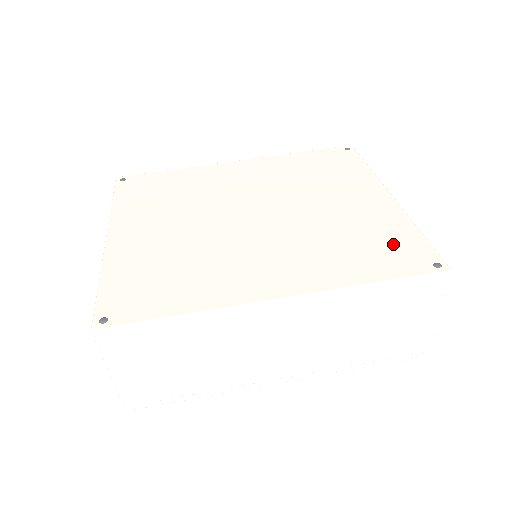
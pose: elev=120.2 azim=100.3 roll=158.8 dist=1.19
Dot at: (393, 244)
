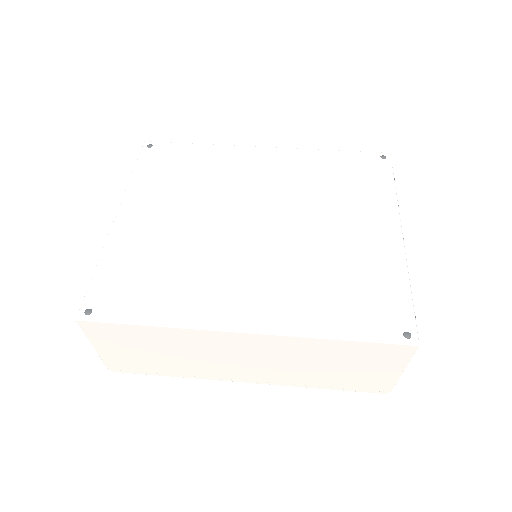
Dot at: (376, 297)
